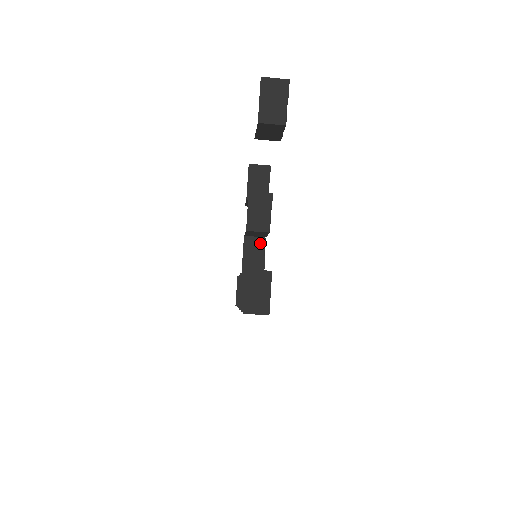
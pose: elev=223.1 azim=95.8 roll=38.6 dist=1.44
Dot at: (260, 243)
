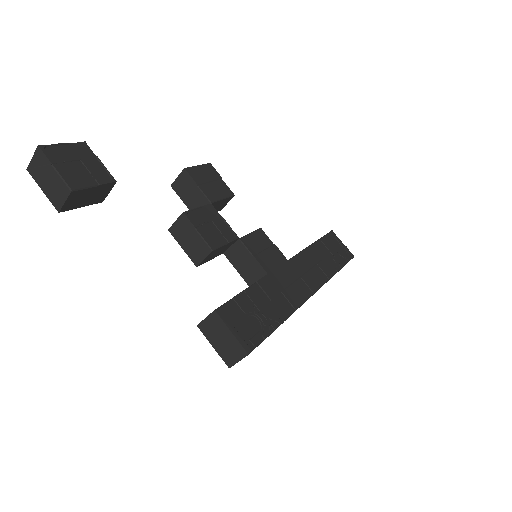
Dot at: (239, 248)
